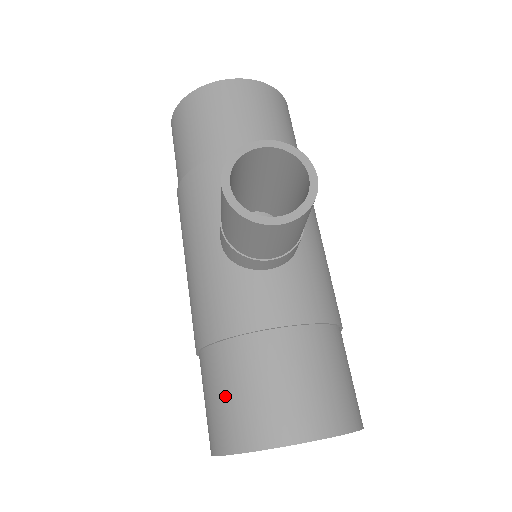
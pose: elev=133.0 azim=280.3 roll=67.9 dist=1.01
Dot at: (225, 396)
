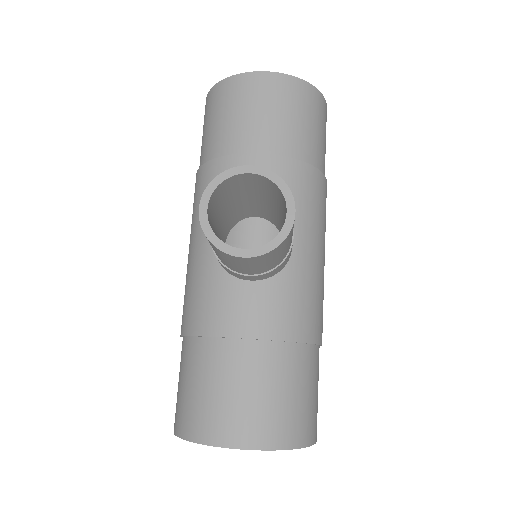
Dot at: (189, 387)
